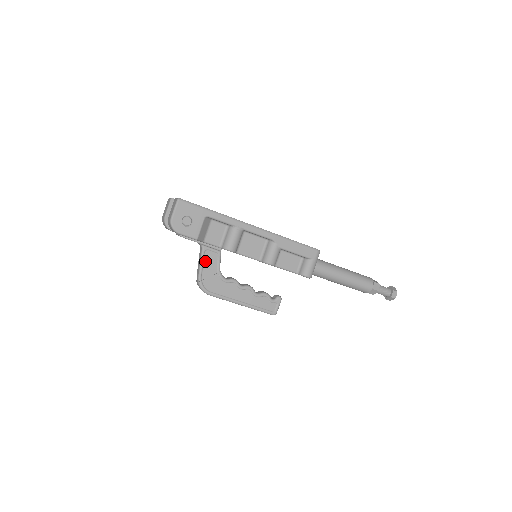
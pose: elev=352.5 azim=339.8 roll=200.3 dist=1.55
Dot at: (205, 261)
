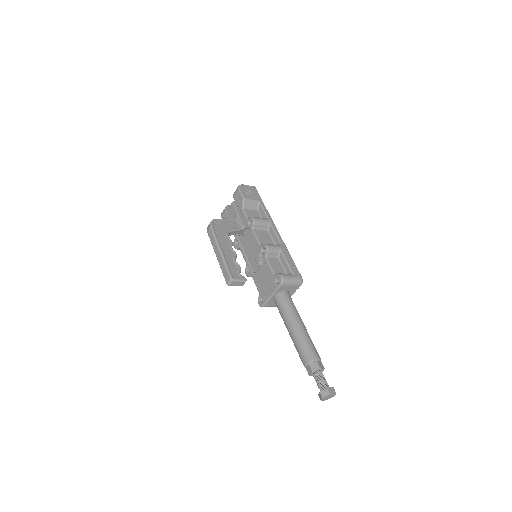
Dot at: (229, 221)
